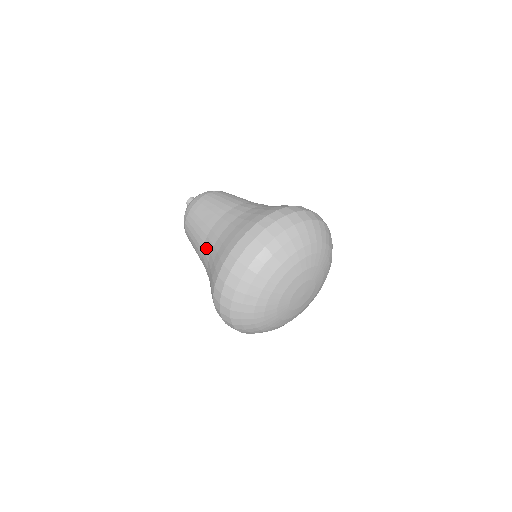
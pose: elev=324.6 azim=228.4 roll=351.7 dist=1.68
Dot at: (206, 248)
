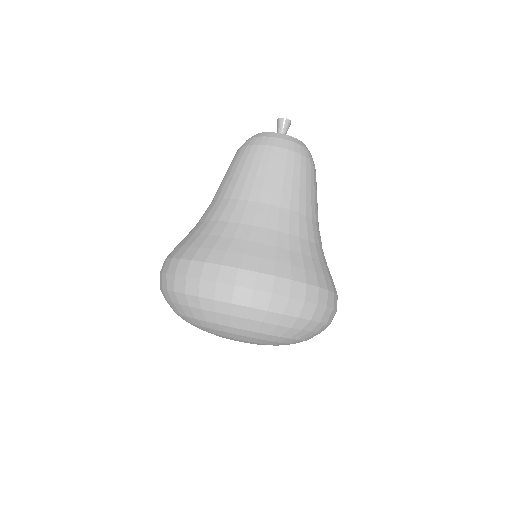
Dot at: (205, 211)
